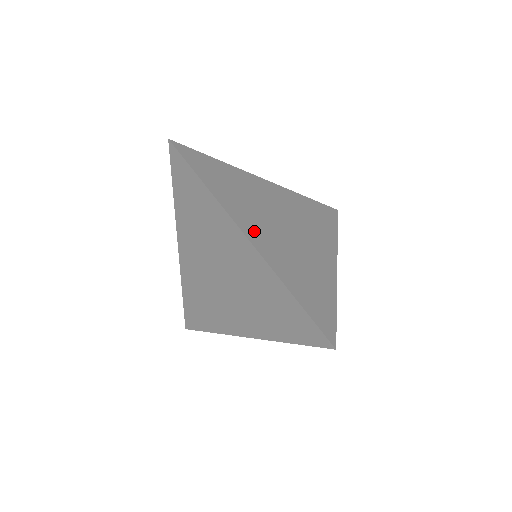
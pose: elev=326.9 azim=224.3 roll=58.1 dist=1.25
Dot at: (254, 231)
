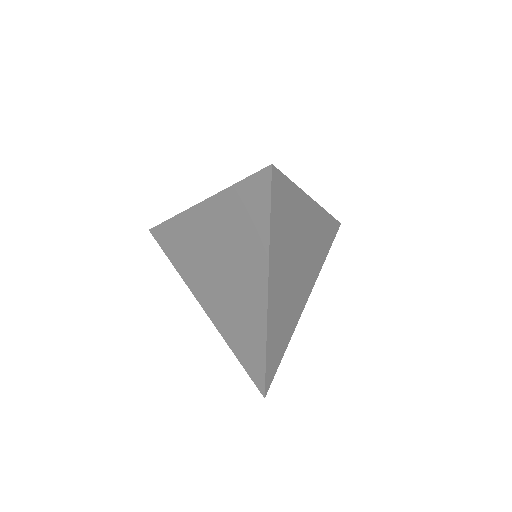
Dot at: (276, 285)
